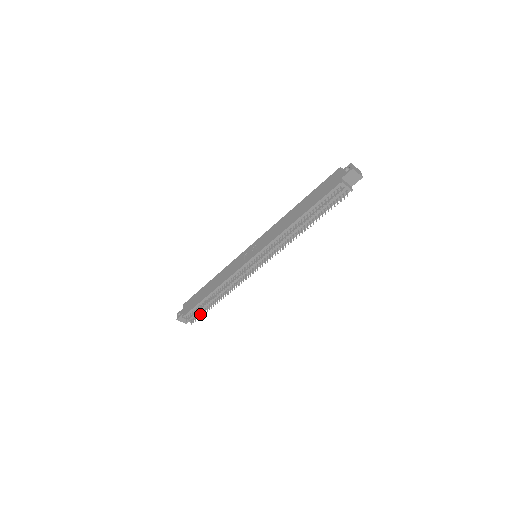
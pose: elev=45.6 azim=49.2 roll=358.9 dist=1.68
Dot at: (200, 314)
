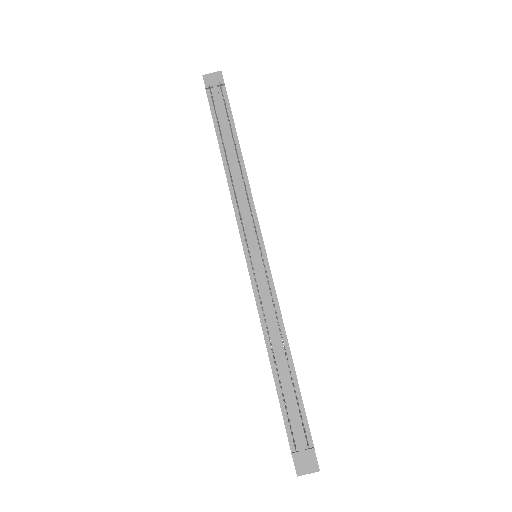
Dot at: (305, 420)
